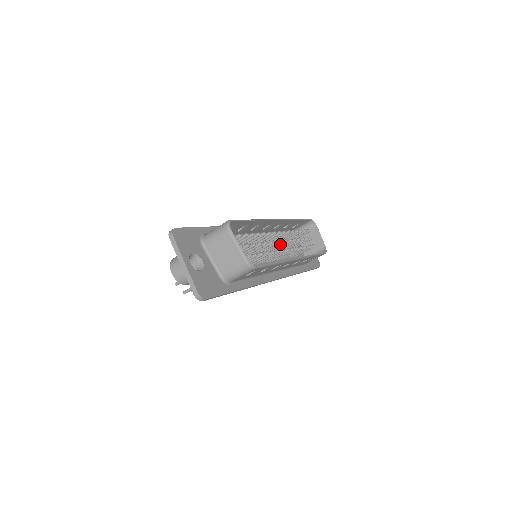
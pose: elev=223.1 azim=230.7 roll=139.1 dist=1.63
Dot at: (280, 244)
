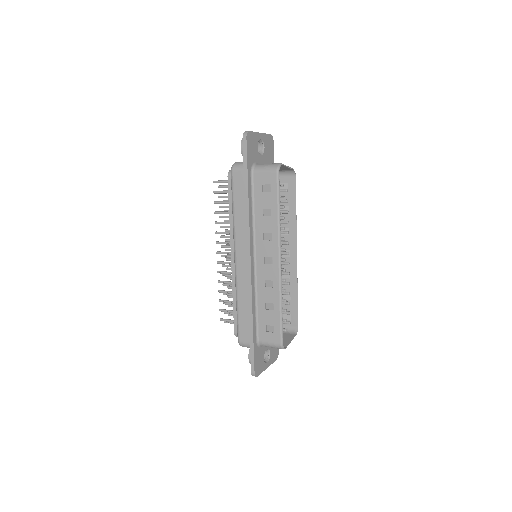
Dot at: occluded
